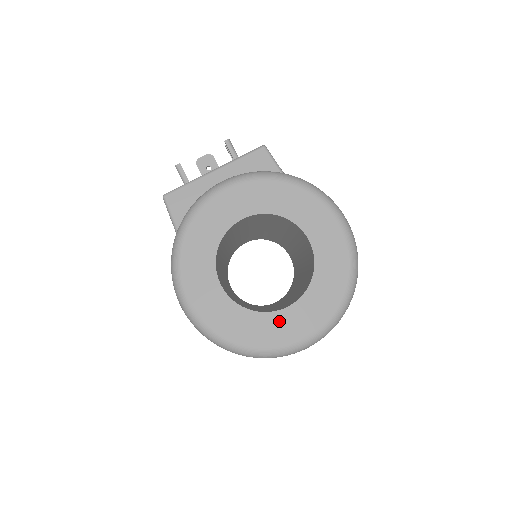
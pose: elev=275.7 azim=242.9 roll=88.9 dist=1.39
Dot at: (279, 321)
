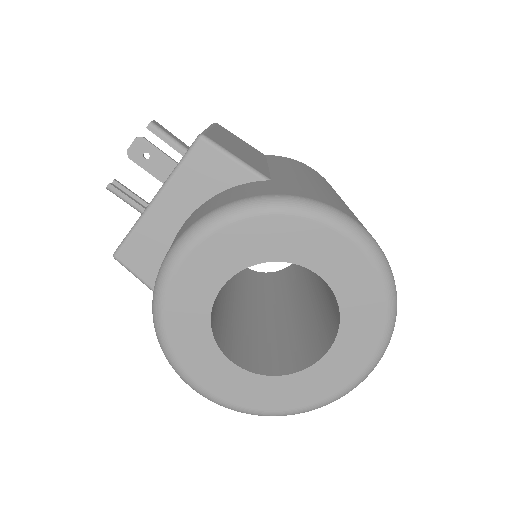
Dot at: (320, 373)
